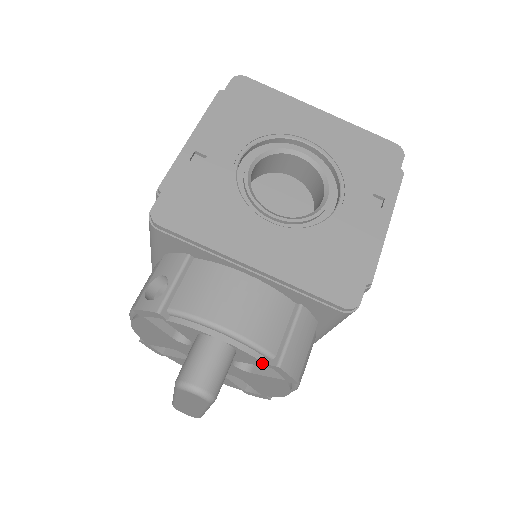
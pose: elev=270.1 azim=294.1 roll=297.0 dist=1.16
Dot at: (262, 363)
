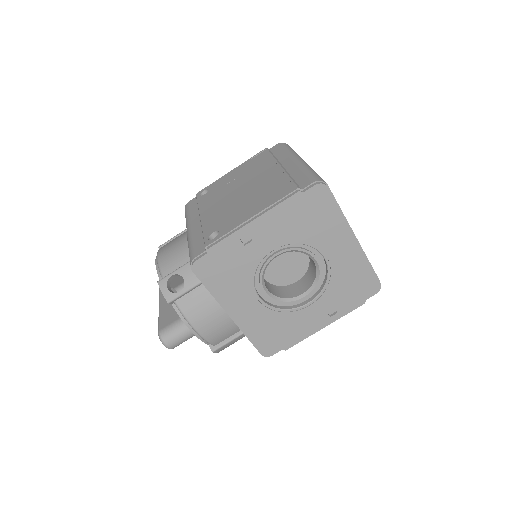
Dot at: (207, 343)
